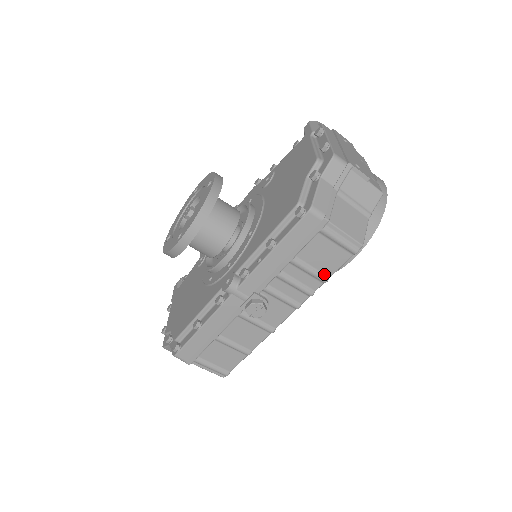
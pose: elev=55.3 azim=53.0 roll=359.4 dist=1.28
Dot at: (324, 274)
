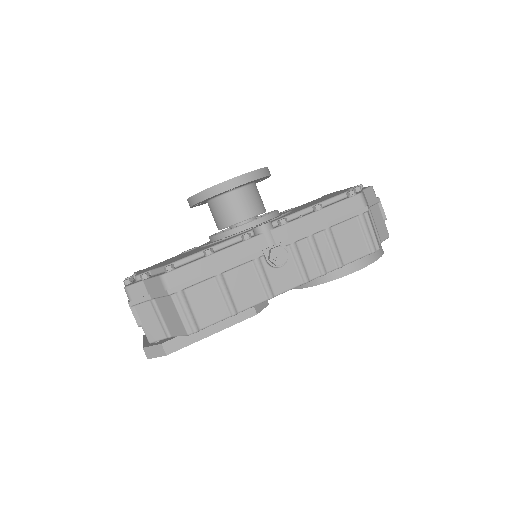
Dot at: (342, 259)
